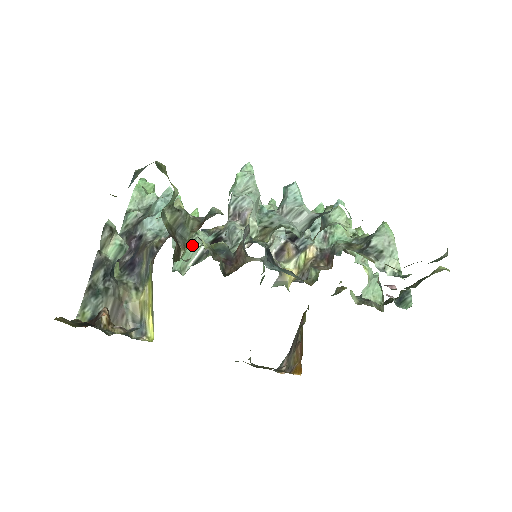
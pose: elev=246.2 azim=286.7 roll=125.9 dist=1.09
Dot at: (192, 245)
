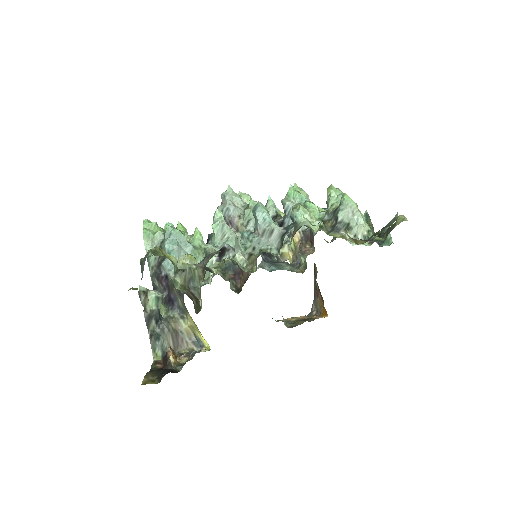
Dot at: occluded
